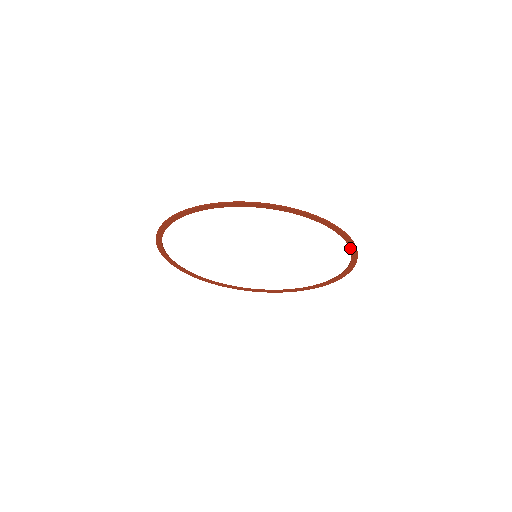
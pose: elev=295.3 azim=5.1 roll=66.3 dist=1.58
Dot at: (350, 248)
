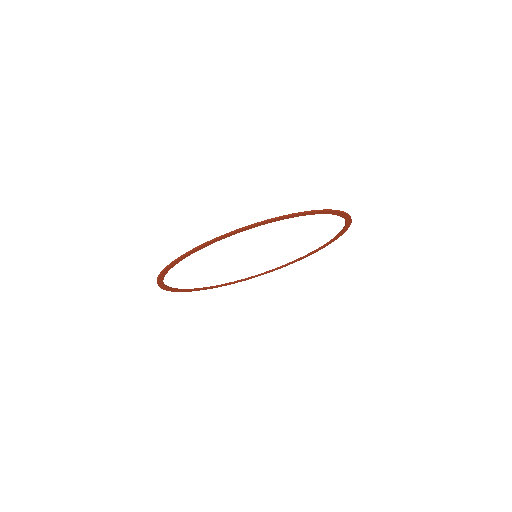
Dot at: (342, 217)
